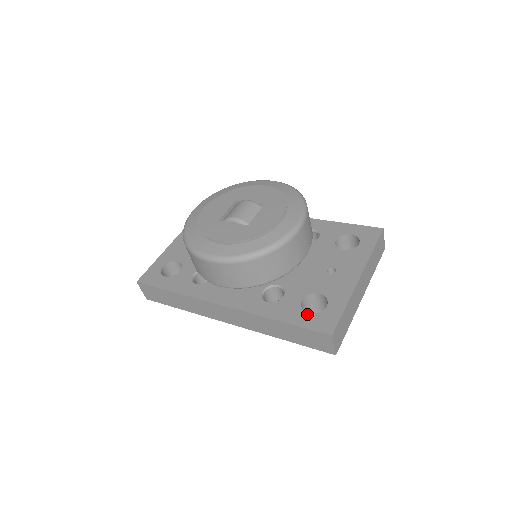
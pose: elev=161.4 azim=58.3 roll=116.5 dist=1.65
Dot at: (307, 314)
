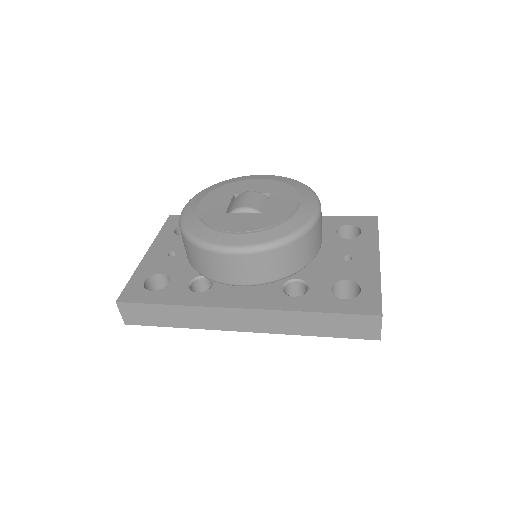
Dot at: (344, 300)
